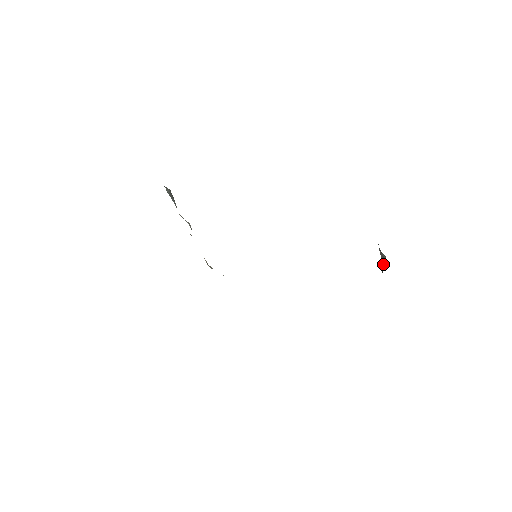
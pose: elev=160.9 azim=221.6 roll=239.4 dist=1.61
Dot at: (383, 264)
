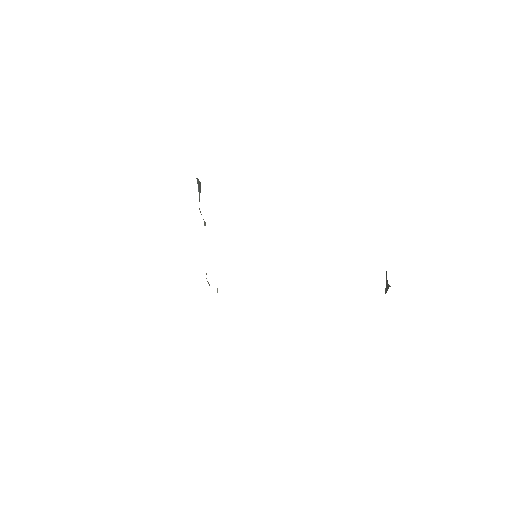
Dot at: (385, 293)
